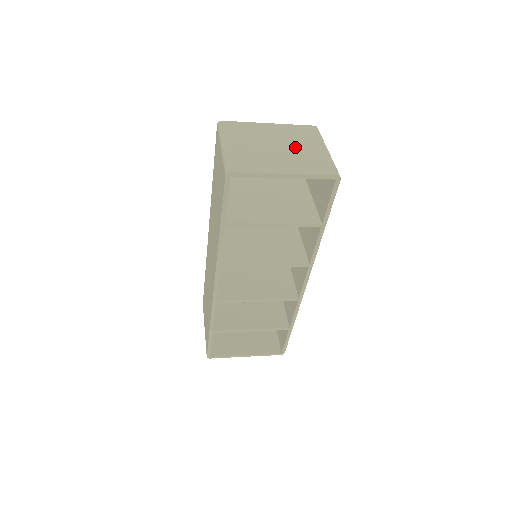
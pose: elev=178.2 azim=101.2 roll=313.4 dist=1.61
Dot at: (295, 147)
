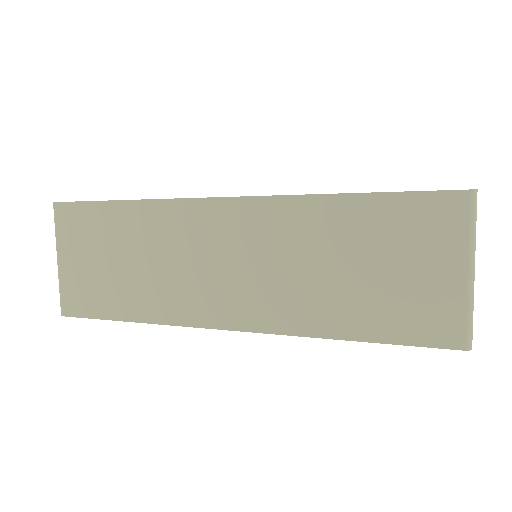
Dot at: occluded
